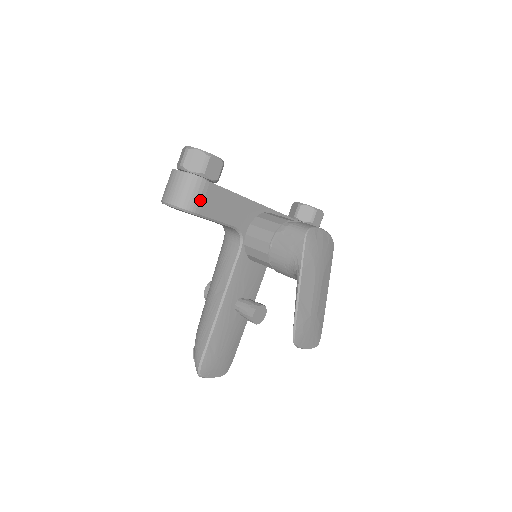
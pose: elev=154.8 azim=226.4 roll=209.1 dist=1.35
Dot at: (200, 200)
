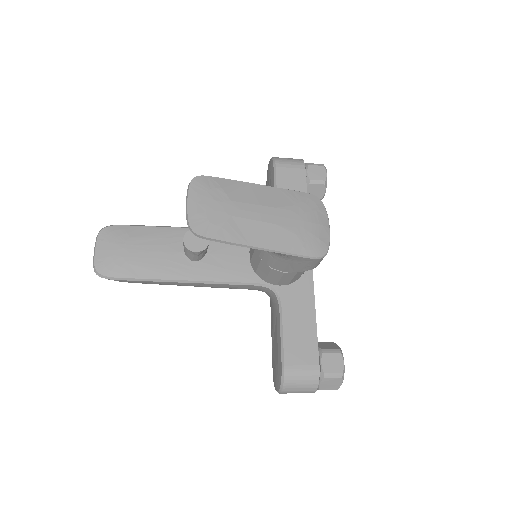
Dot at: (287, 165)
